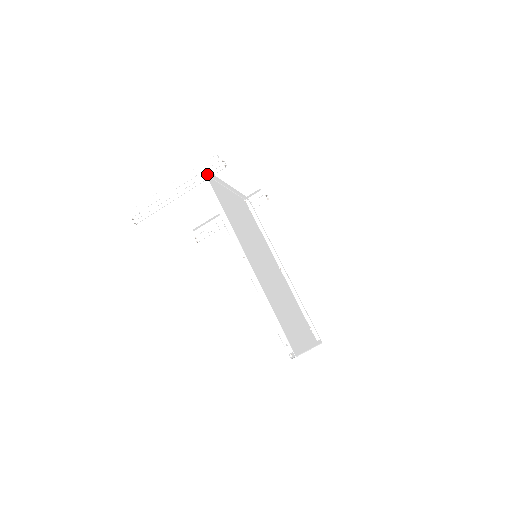
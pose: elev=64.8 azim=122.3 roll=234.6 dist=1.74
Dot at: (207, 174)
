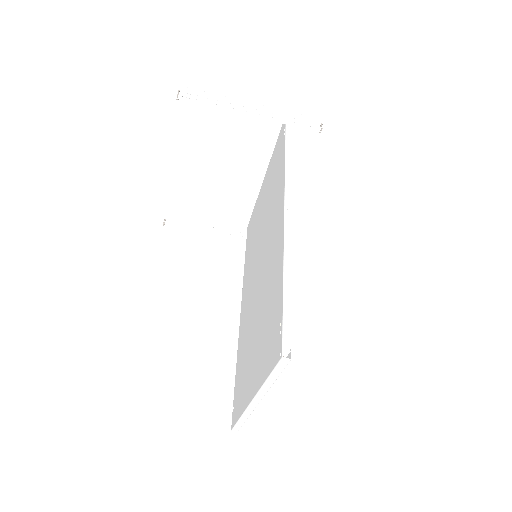
Dot at: occluded
